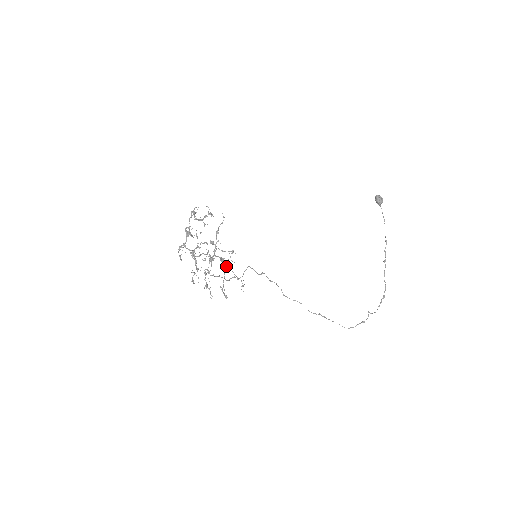
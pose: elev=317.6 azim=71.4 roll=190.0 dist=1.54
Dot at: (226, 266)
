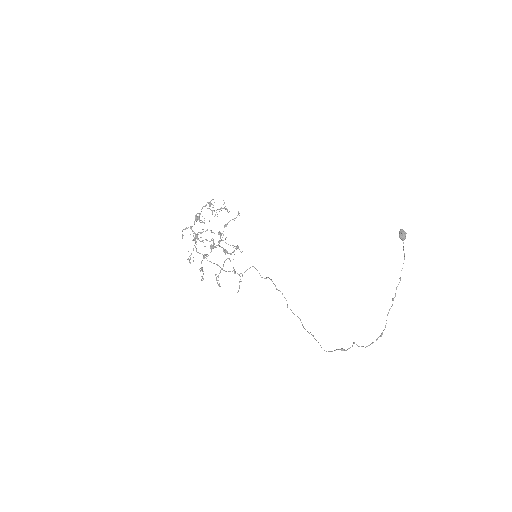
Dot at: (227, 258)
